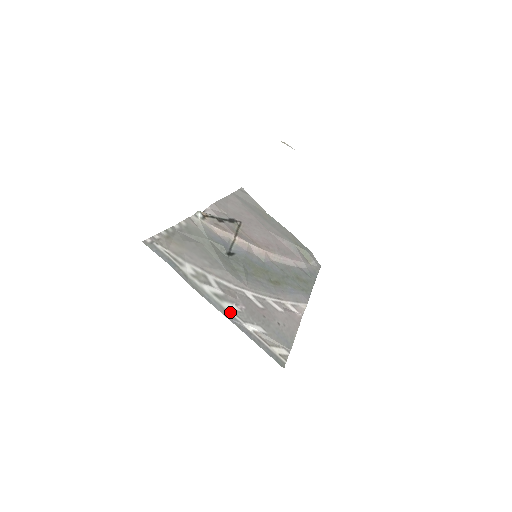
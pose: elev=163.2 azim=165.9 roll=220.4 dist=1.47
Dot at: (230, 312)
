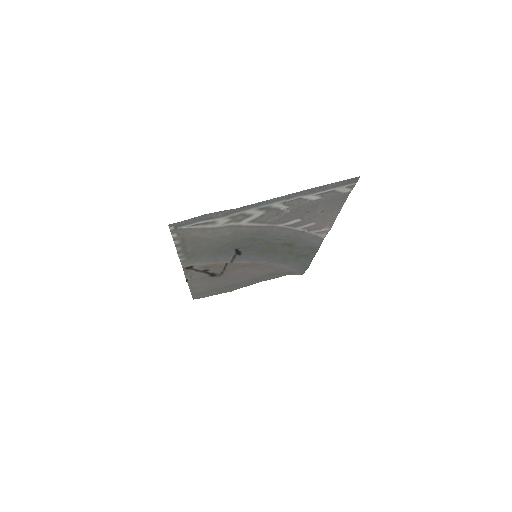
Dot at: (283, 201)
